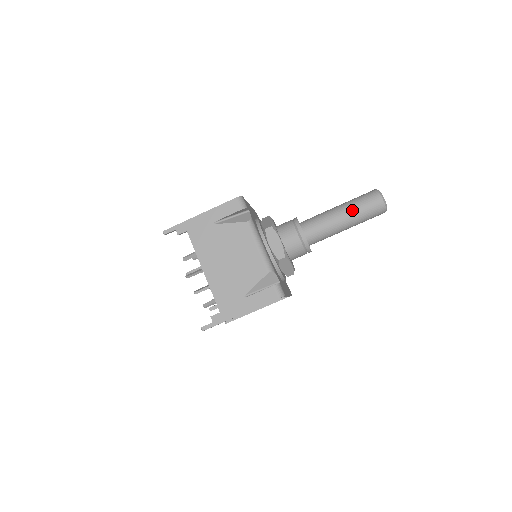
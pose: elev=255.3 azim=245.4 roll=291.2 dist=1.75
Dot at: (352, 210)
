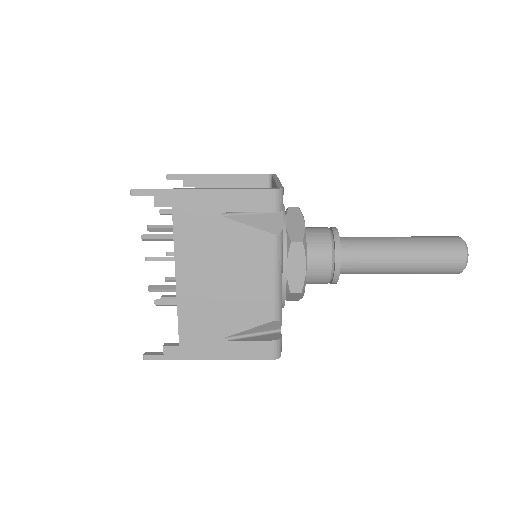
Dot at: (419, 258)
